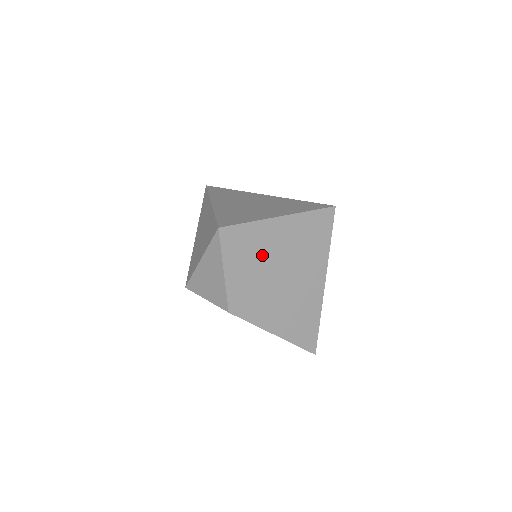
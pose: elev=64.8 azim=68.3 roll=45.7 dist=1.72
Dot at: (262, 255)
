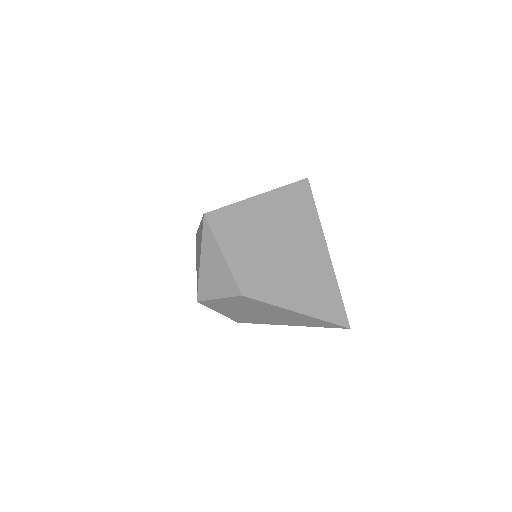
Dot at: (255, 233)
